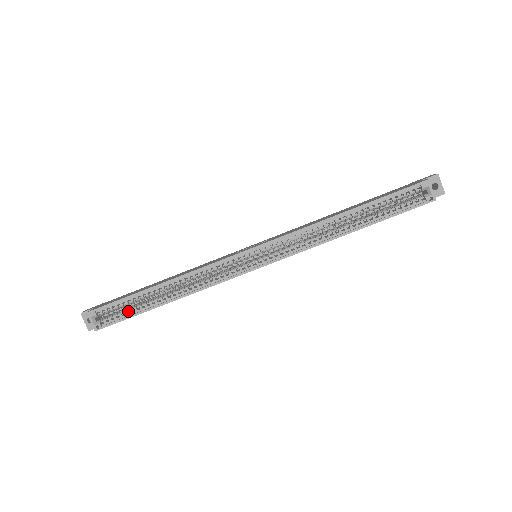
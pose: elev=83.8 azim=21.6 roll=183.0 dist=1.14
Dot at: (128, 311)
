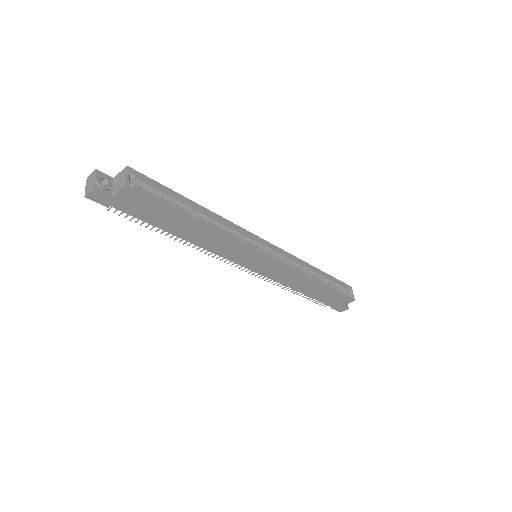
Dot at: (162, 200)
